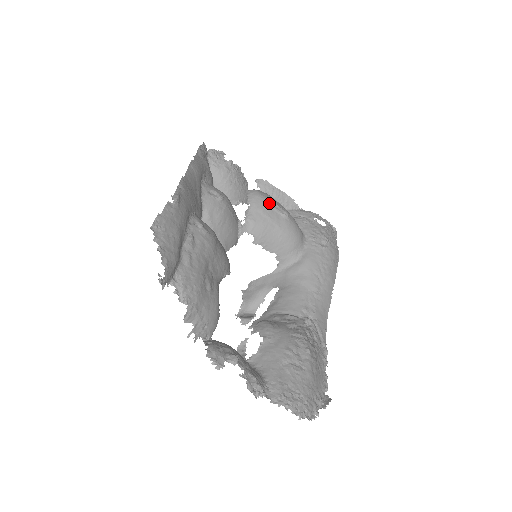
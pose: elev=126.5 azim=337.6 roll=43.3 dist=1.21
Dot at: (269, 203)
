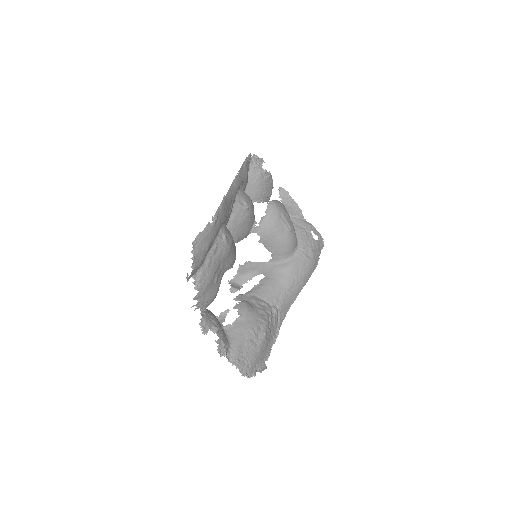
Dot at: (281, 216)
